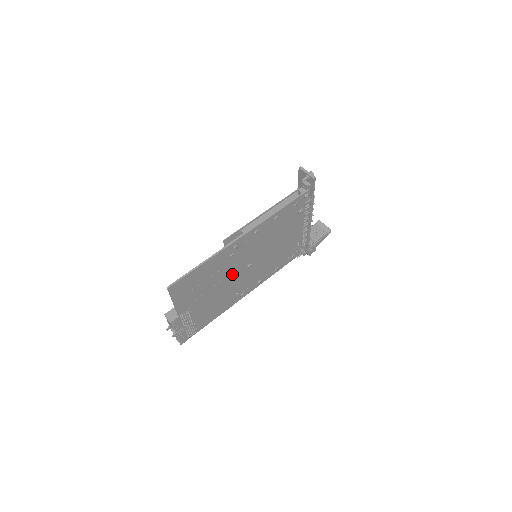
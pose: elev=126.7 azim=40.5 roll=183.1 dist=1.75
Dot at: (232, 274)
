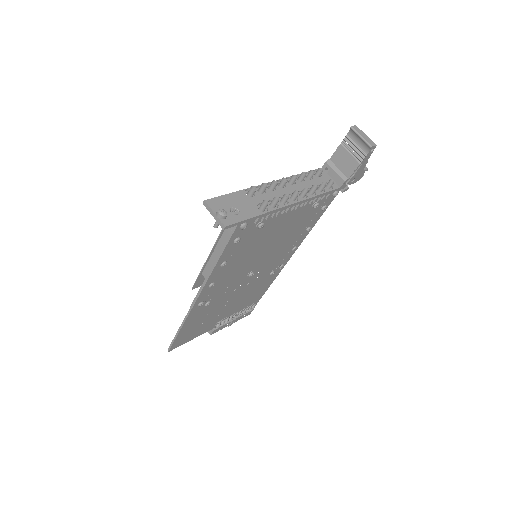
Dot at: (236, 290)
